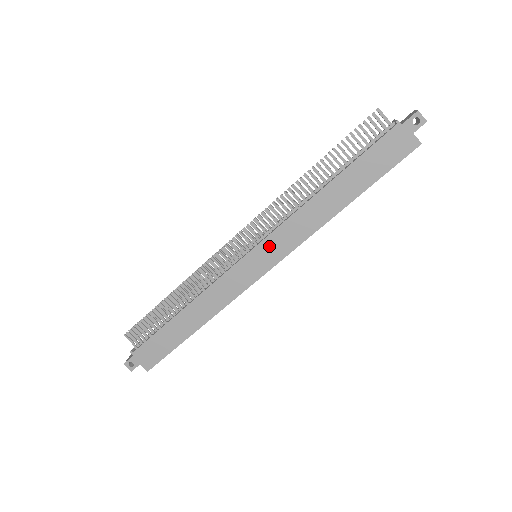
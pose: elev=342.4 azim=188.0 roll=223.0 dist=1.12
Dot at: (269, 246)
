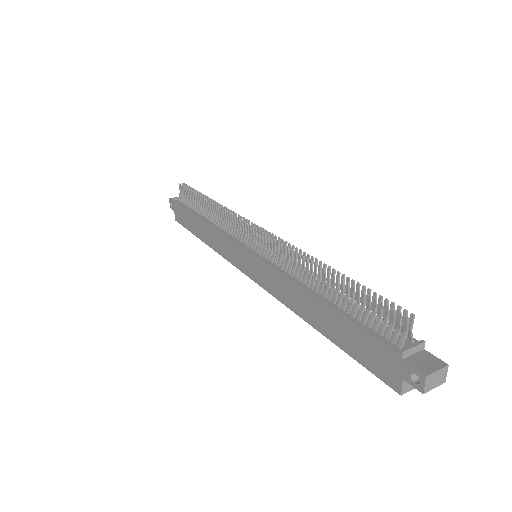
Dot at: (258, 266)
